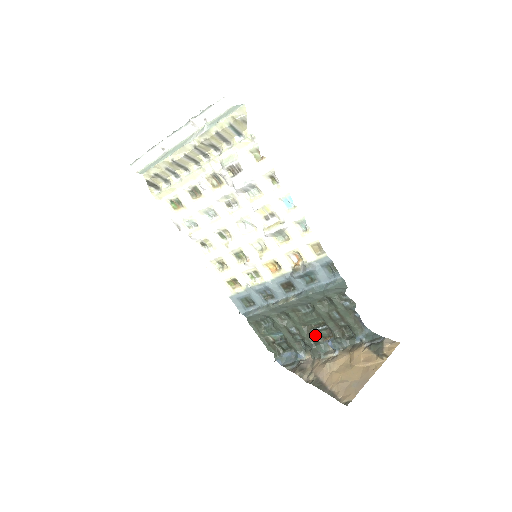
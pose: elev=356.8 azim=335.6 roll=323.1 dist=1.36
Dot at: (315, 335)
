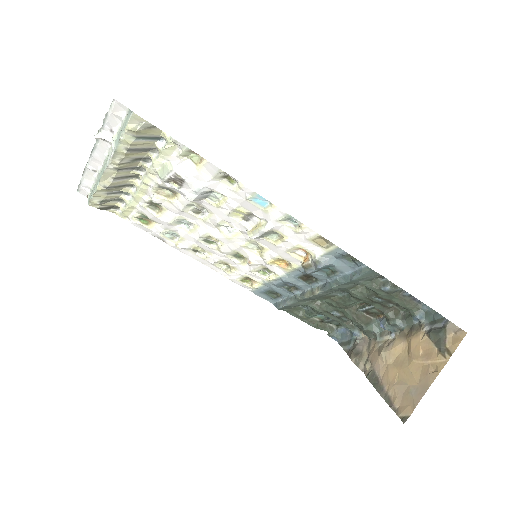
Dot at: (364, 314)
